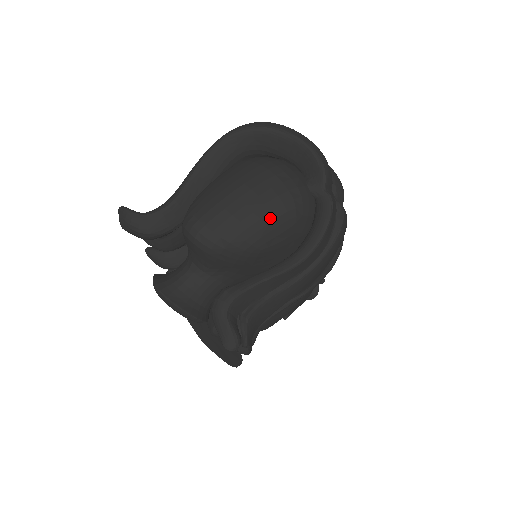
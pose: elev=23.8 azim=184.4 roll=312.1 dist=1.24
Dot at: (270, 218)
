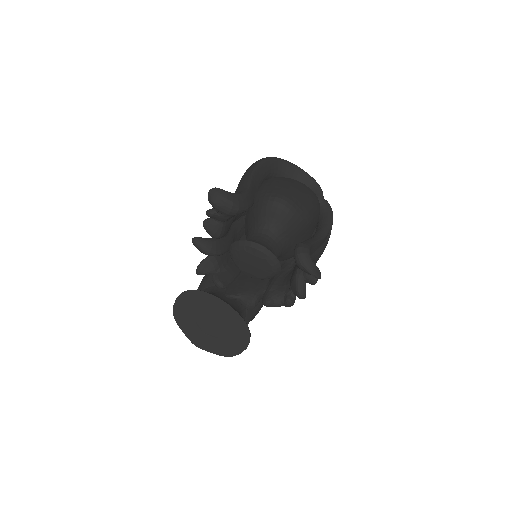
Dot at: (314, 203)
